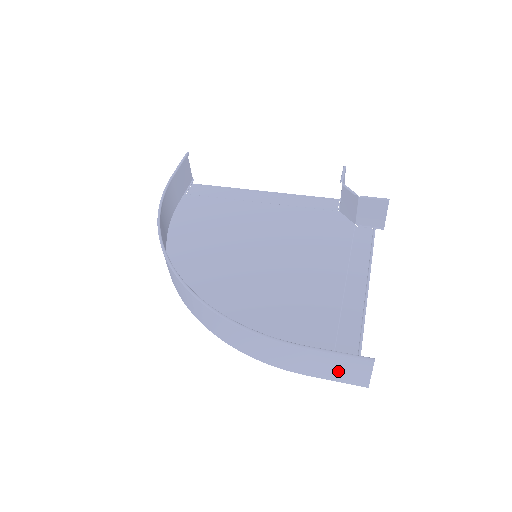
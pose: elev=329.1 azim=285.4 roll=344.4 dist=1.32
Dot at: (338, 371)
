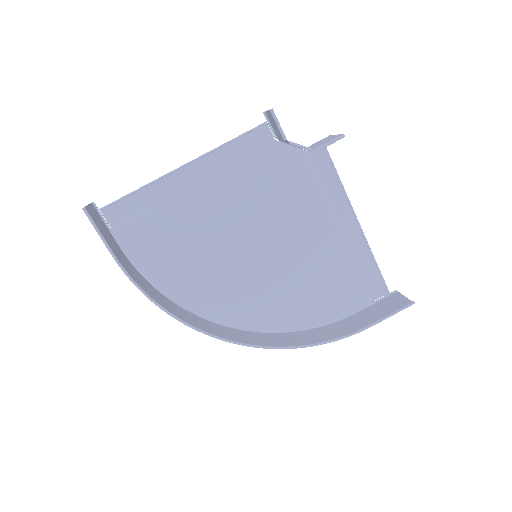
Dot at: (384, 307)
